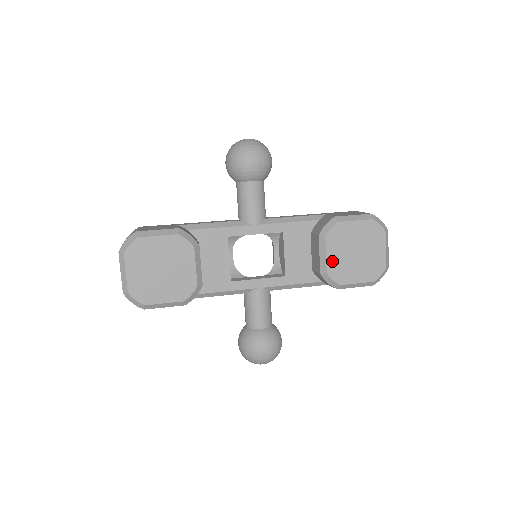
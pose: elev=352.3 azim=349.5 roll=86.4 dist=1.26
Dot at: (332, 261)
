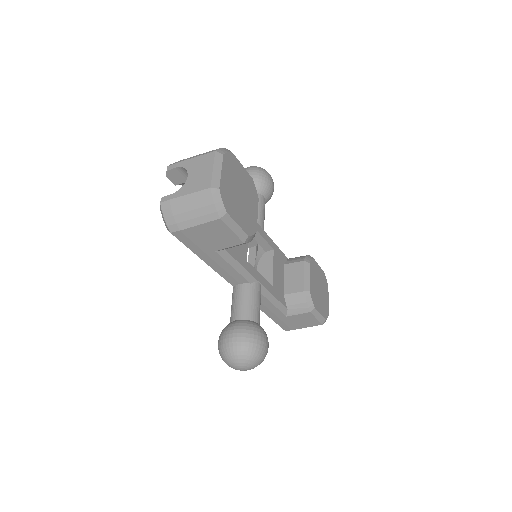
Dot at: (312, 284)
